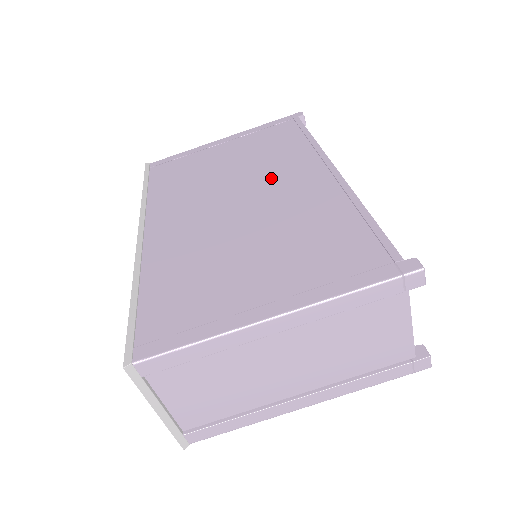
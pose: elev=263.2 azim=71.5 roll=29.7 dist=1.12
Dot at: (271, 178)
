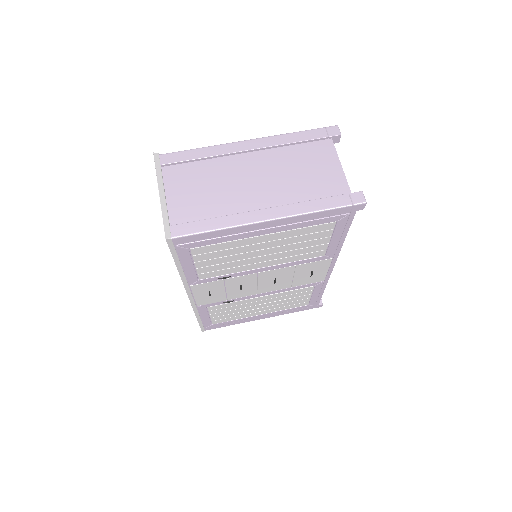
Dot at: occluded
